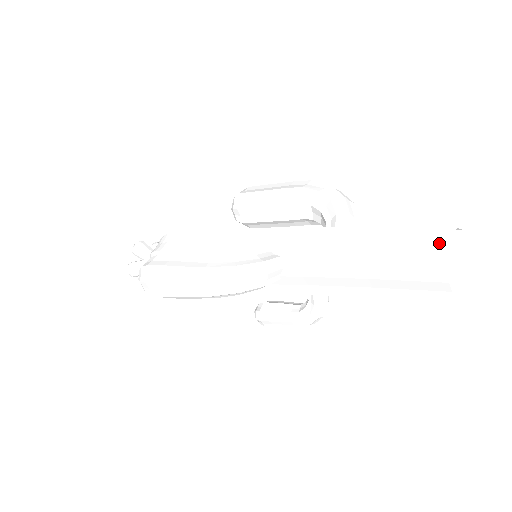
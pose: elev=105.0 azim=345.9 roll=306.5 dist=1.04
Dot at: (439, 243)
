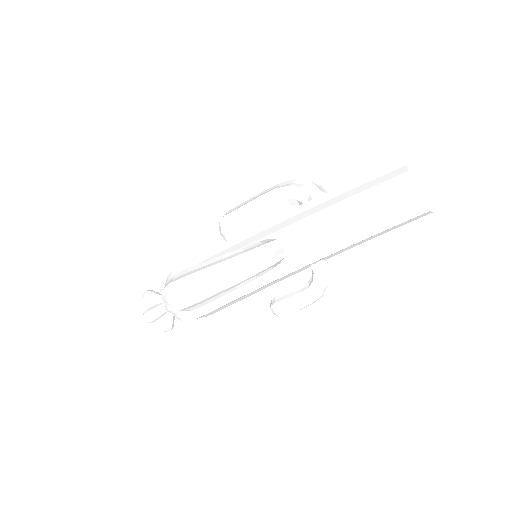
Dot at: (398, 171)
